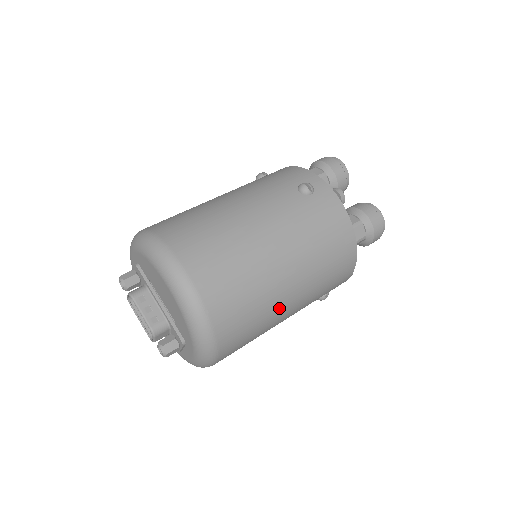
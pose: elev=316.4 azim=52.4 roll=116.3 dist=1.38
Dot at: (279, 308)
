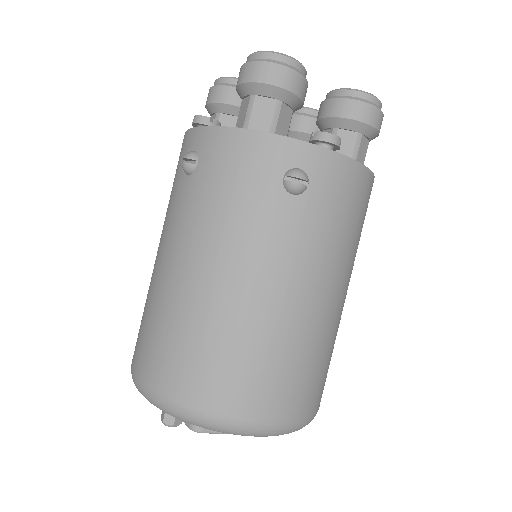
Dot at: occluded
